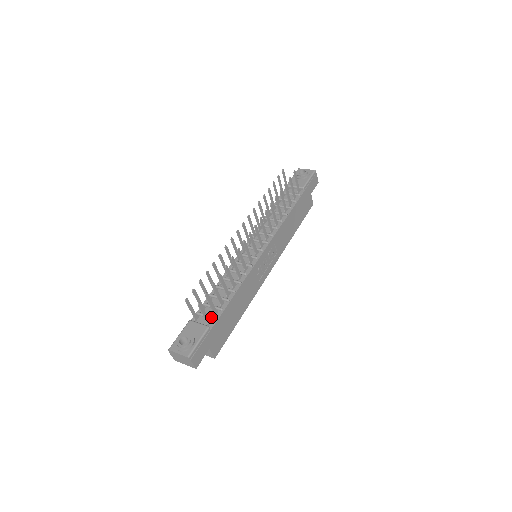
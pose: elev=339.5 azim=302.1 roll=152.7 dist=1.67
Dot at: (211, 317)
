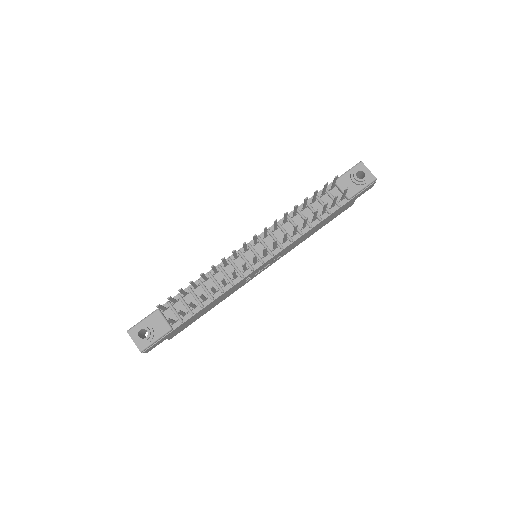
Dot at: (178, 318)
